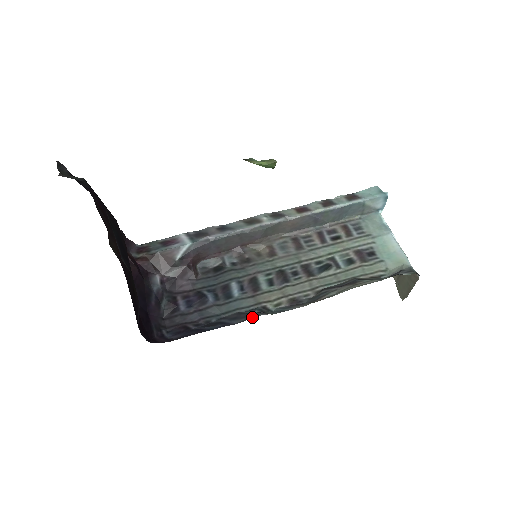
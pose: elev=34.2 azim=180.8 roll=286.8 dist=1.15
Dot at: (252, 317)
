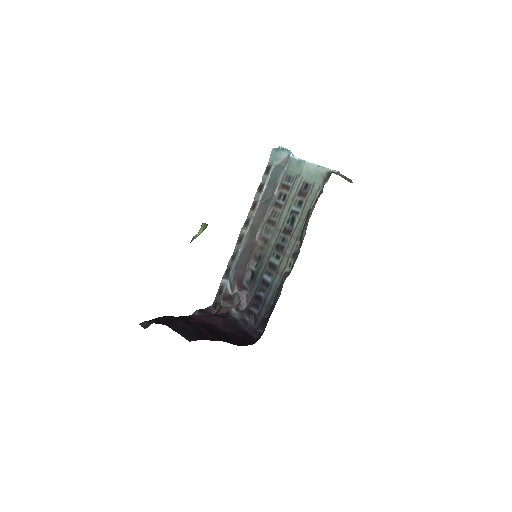
Dot at: (282, 286)
